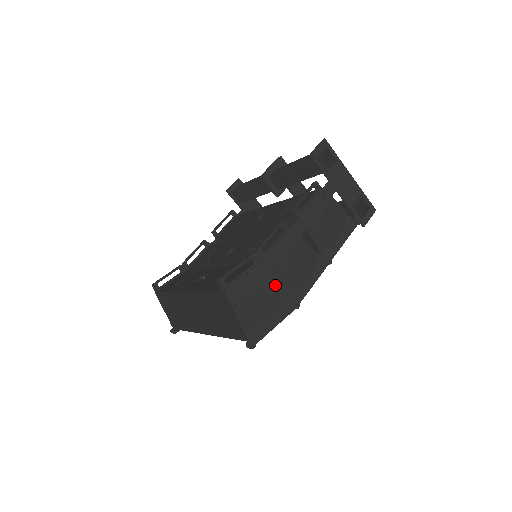
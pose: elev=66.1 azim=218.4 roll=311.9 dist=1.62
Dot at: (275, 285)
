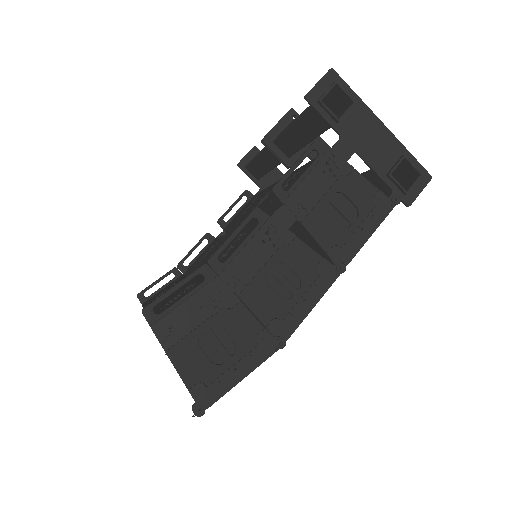
Dot at: (242, 313)
